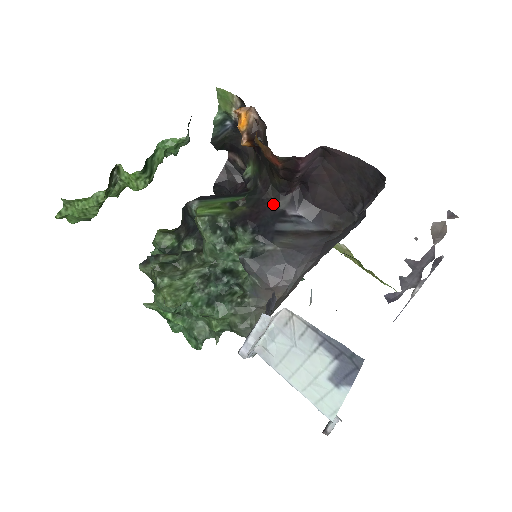
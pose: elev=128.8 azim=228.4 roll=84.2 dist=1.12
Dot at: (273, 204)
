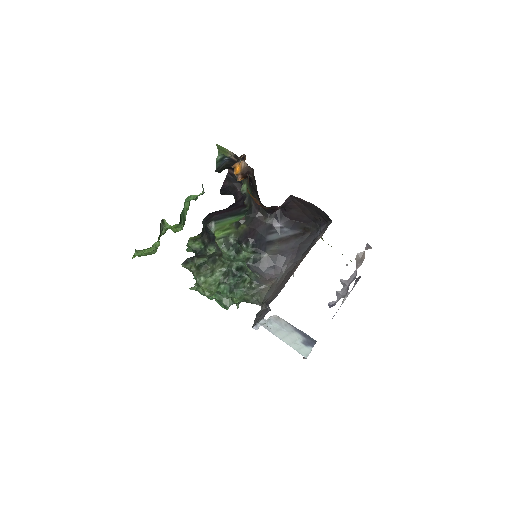
Dot at: (264, 221)
